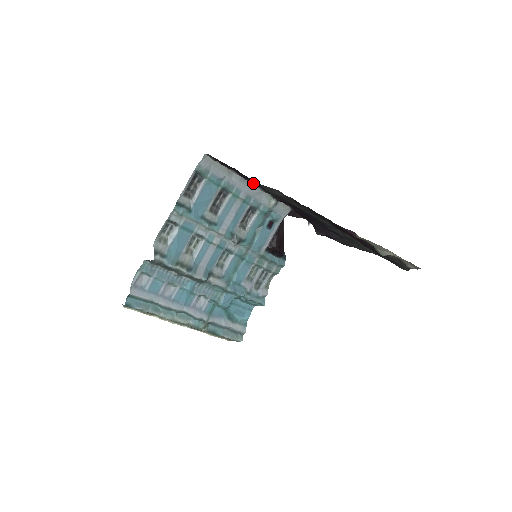
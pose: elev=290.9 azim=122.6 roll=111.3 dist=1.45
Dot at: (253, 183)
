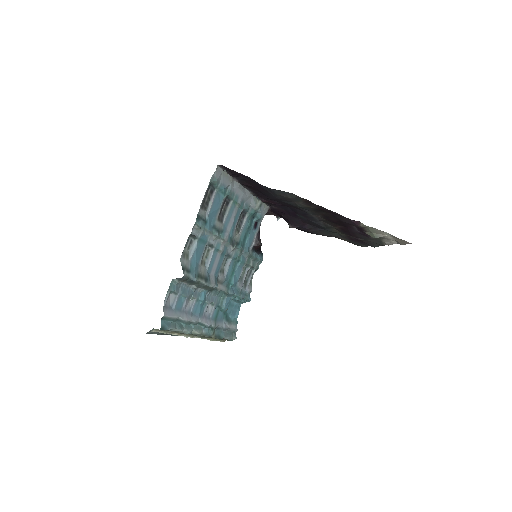
Dot at: (247, 188)
